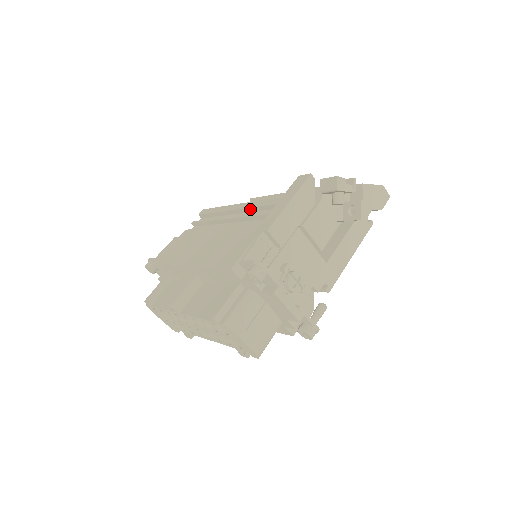
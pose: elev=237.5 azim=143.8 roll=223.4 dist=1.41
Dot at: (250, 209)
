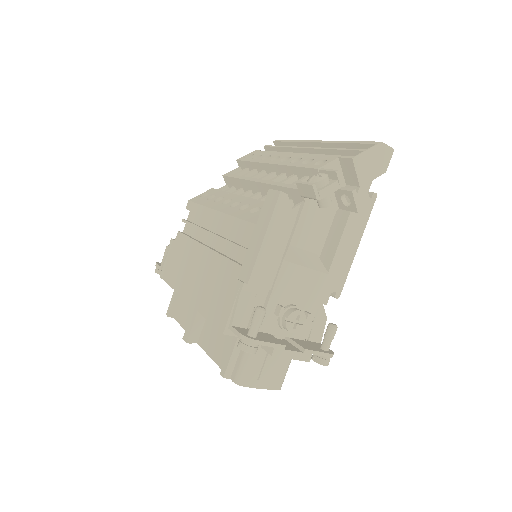
Dot at: (230, 227)
